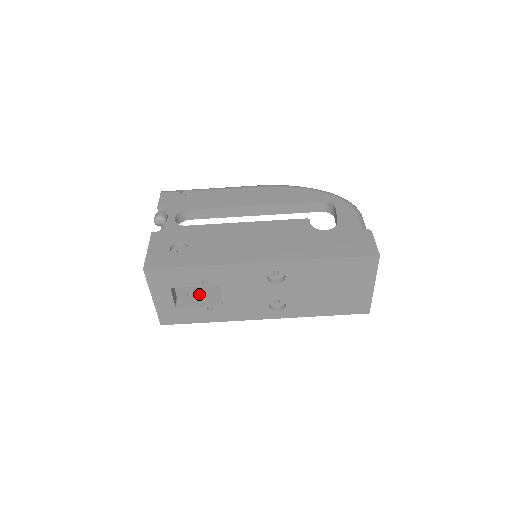
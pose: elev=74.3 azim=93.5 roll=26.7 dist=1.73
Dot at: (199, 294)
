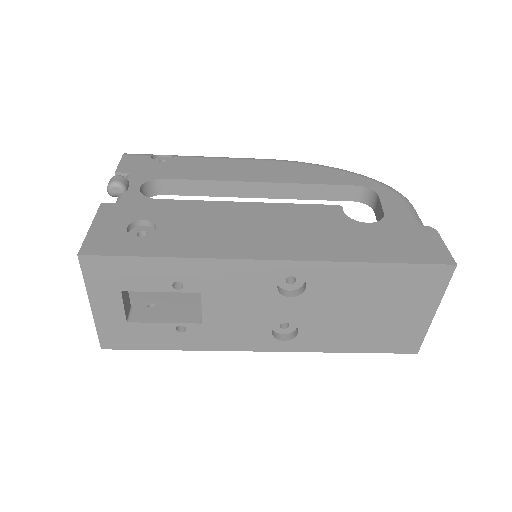
Dot at: (166, 306)
